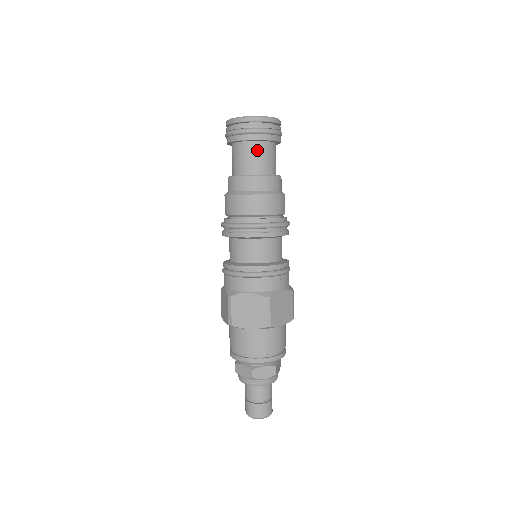
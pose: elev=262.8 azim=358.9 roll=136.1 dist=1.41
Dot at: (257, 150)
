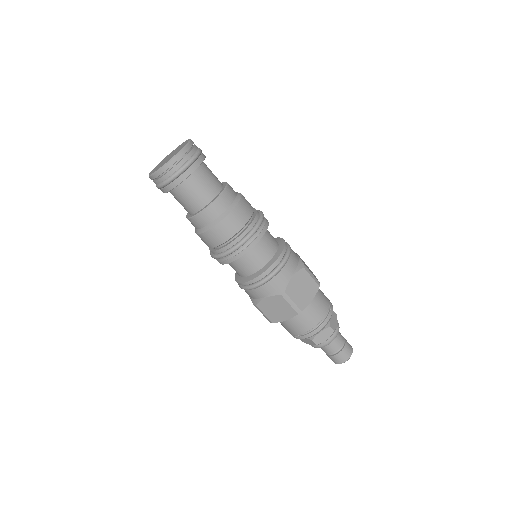
Dot at: (204, 173)
